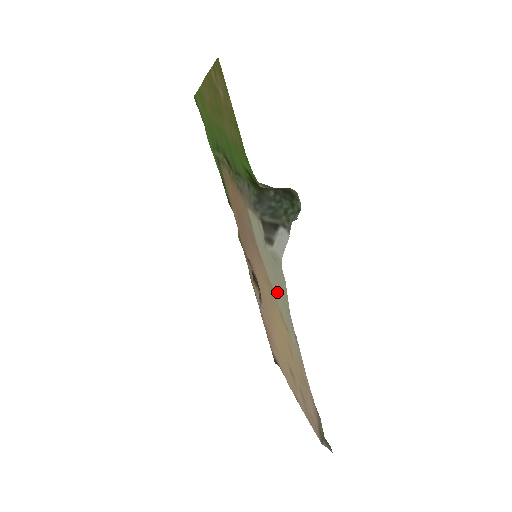
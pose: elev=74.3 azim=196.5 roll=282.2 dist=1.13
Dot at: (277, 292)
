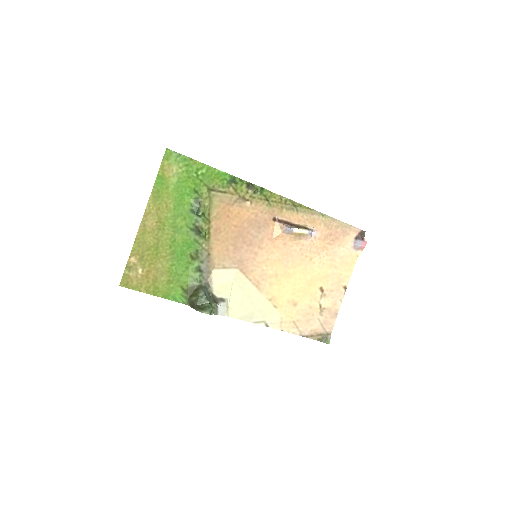
Dot at: (256, 298)
